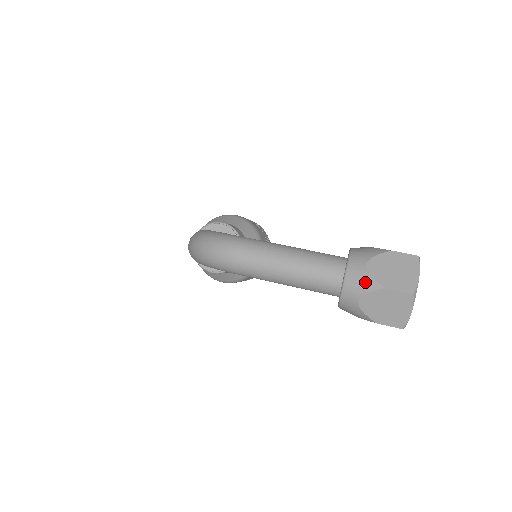
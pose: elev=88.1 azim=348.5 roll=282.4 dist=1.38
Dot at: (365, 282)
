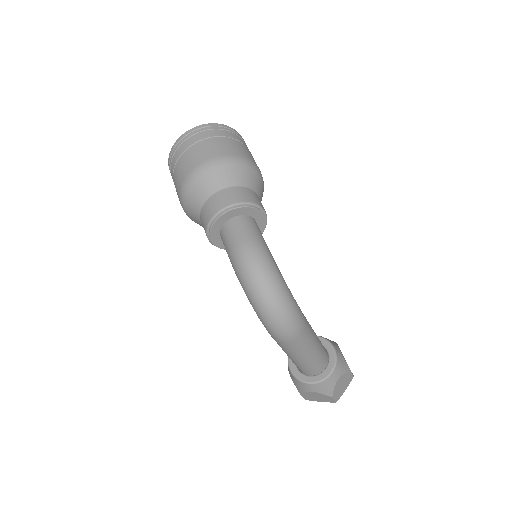
Dot at: (329, 389)
